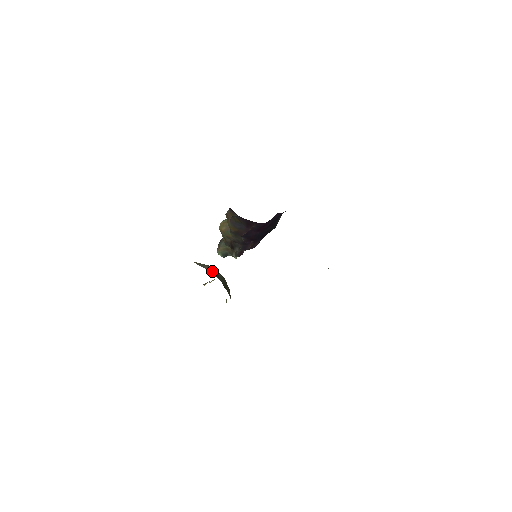
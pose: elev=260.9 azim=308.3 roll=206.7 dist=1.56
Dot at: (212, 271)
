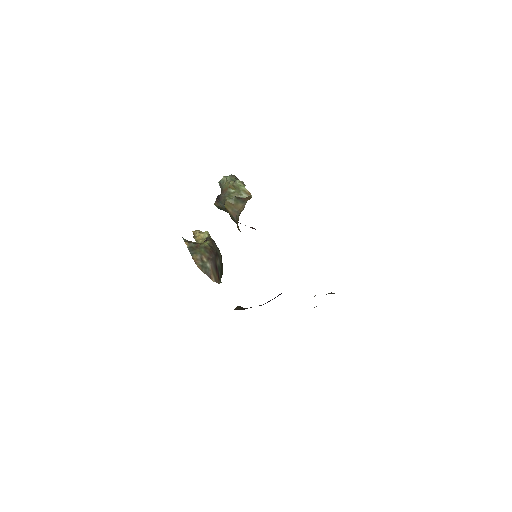
Dot at: (214, 273)
